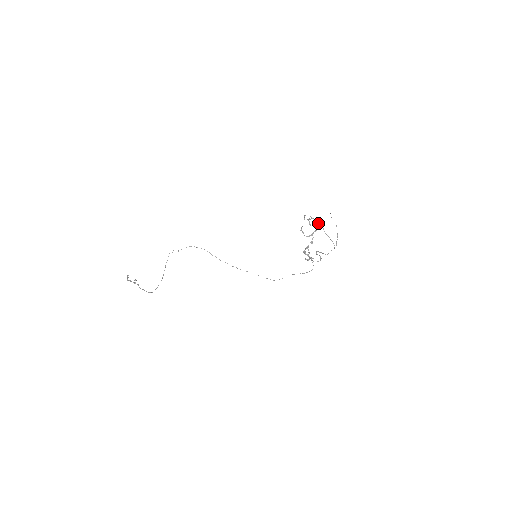
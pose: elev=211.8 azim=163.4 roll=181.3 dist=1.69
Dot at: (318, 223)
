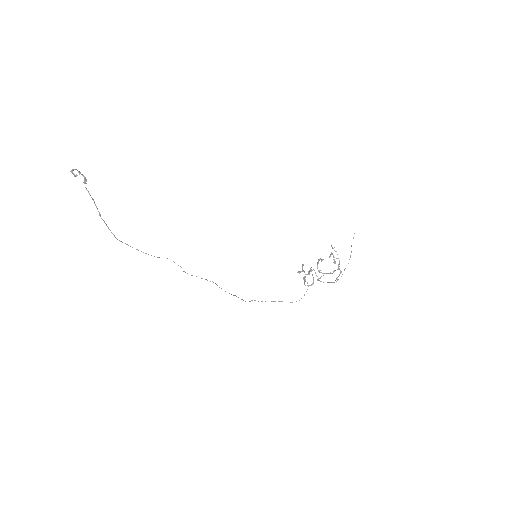
Dot at: (339, 266)
